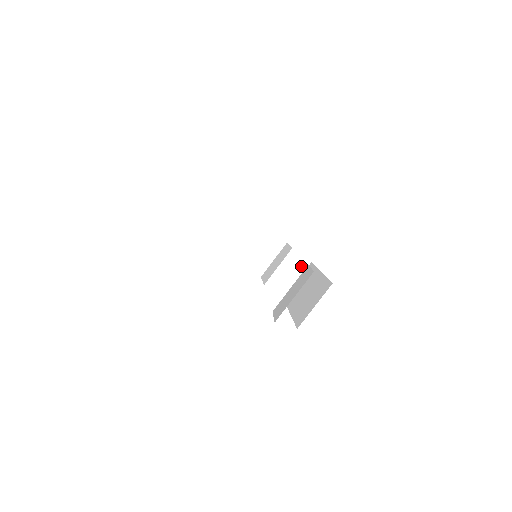
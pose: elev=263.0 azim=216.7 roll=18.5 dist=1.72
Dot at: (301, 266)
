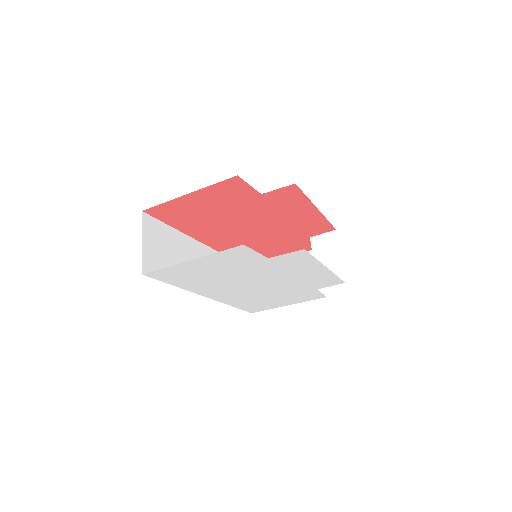
Dot at: (331, 242)
